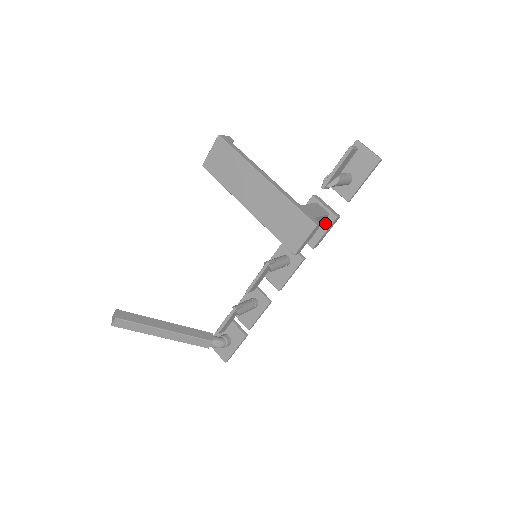
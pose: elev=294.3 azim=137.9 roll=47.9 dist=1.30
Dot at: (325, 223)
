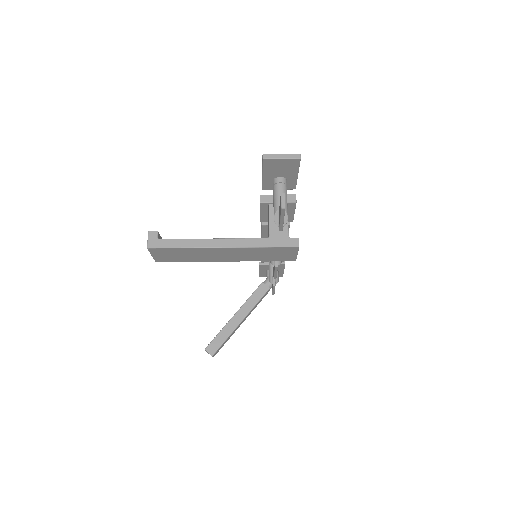
Dot at: (289, 209)
